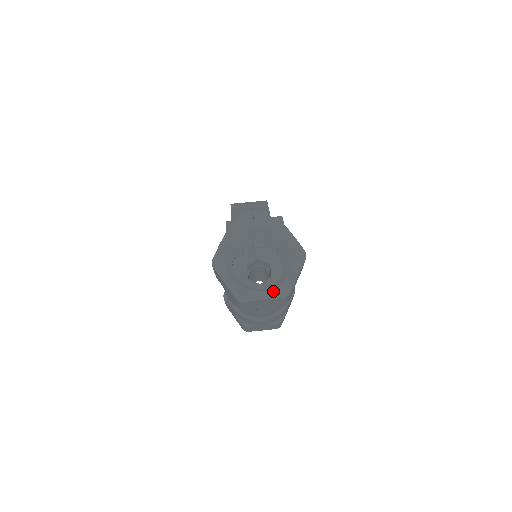
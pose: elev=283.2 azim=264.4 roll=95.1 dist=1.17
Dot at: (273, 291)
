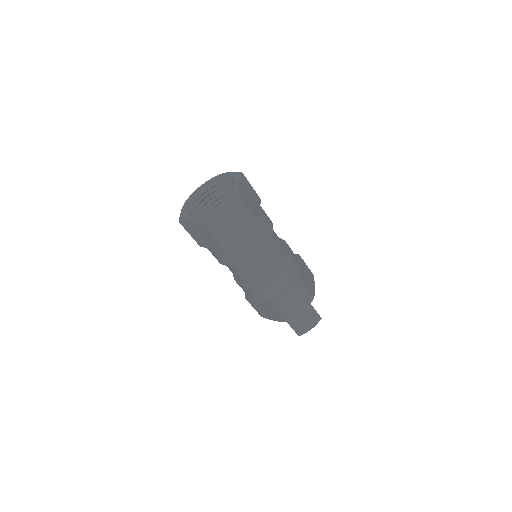
Dot at: (225, 200)
